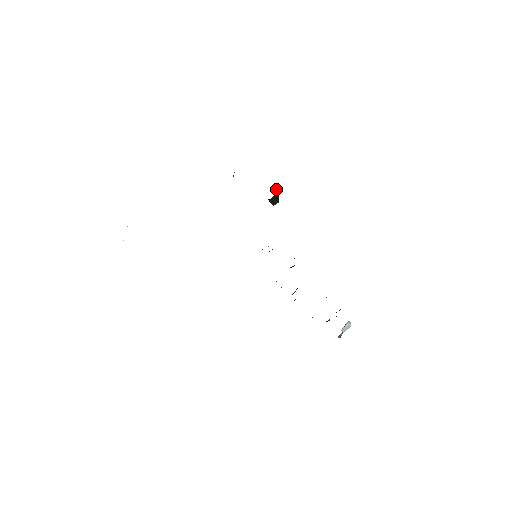
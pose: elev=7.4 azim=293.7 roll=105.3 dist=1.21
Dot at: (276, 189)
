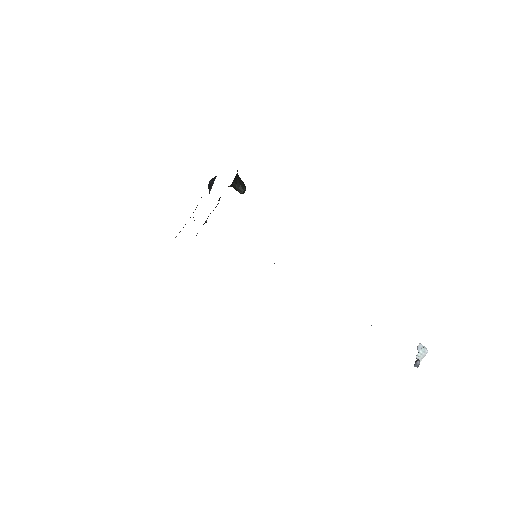
Dot at: (236, 177)
